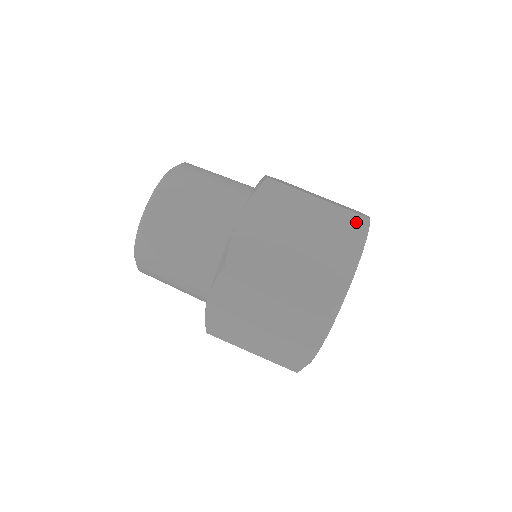
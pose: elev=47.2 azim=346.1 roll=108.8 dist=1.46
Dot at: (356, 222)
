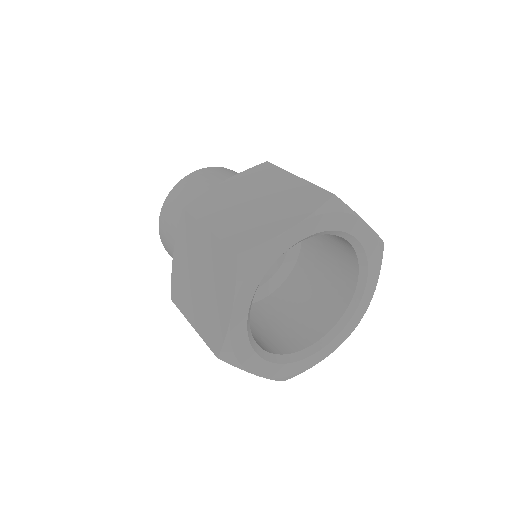
Dot at: (320, 196)
